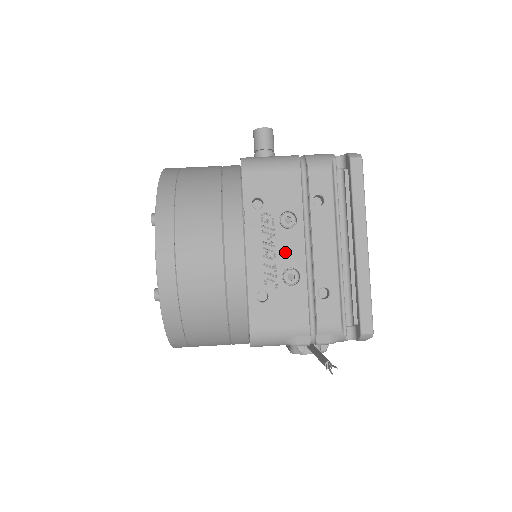
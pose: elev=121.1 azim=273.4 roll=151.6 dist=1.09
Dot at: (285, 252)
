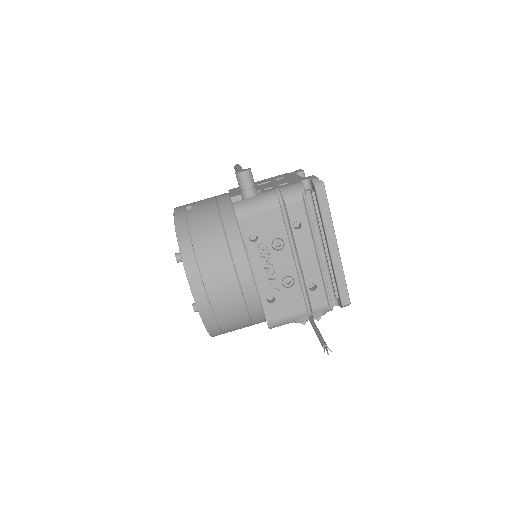
Dot at: (281, 267)
